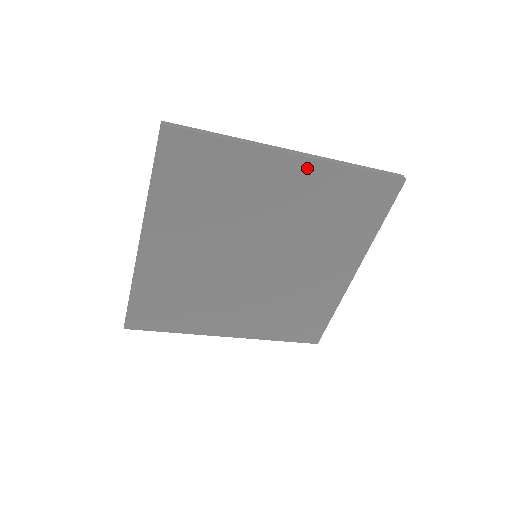
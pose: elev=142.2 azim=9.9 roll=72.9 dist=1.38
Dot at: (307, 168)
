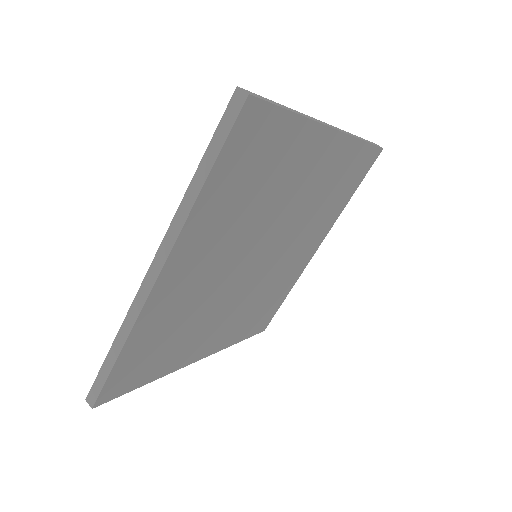
Dot at: (337, 145)
